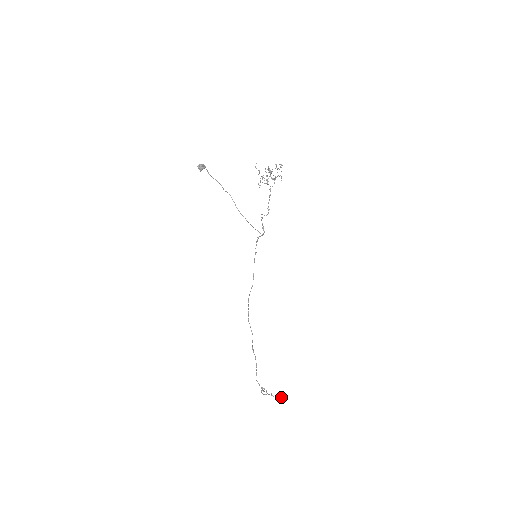
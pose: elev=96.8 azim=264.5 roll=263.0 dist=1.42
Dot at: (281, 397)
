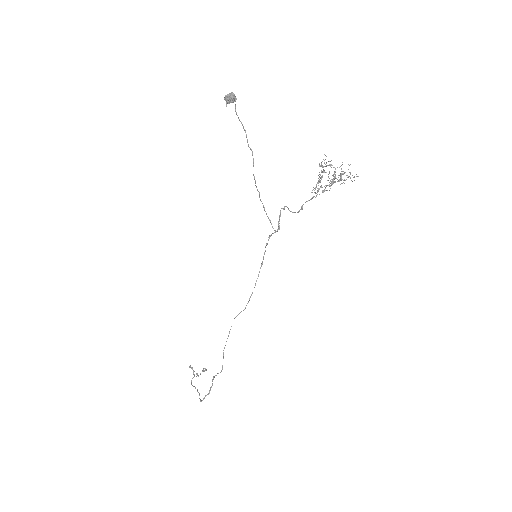
Dot at: (204, 370)
